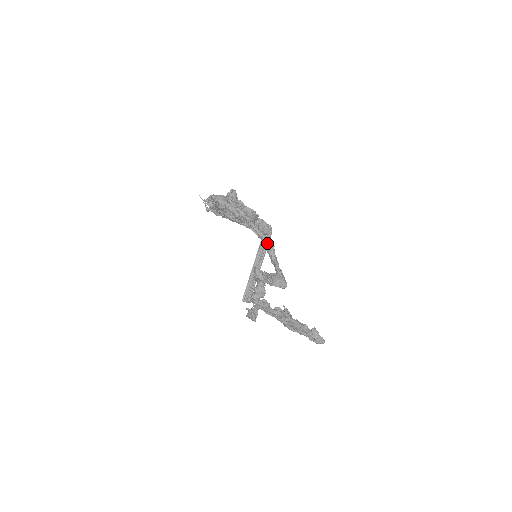
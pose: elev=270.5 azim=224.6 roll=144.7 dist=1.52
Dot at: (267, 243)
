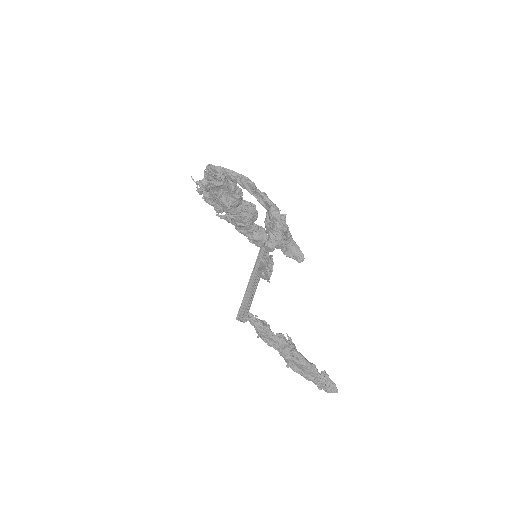
Dot at: occluded
